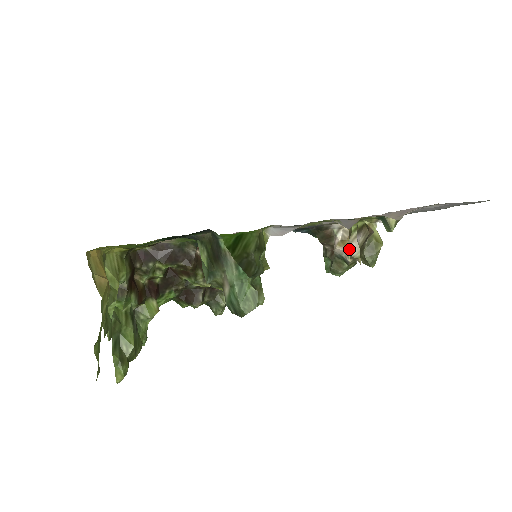
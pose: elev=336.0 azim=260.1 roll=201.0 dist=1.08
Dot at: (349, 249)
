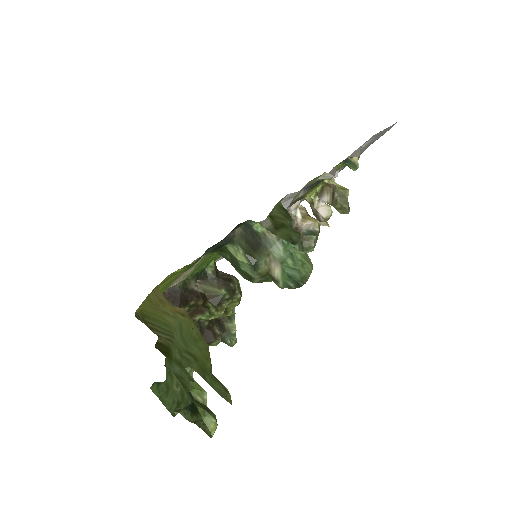
Dot at: (316, 217)
